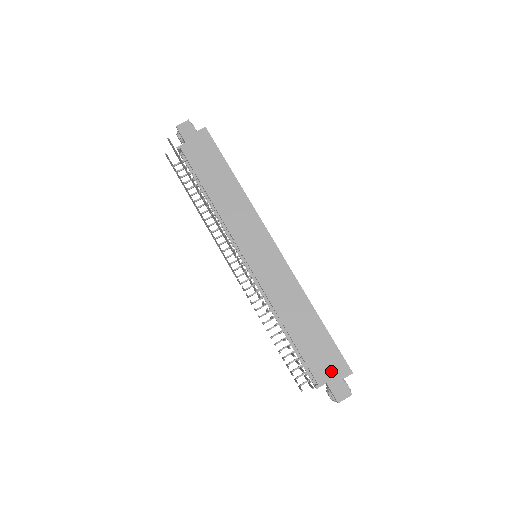
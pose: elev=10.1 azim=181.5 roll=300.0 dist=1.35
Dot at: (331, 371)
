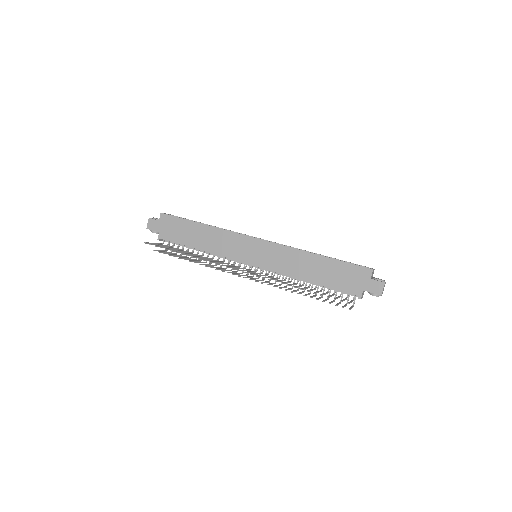
Dot at: (359, 281)
